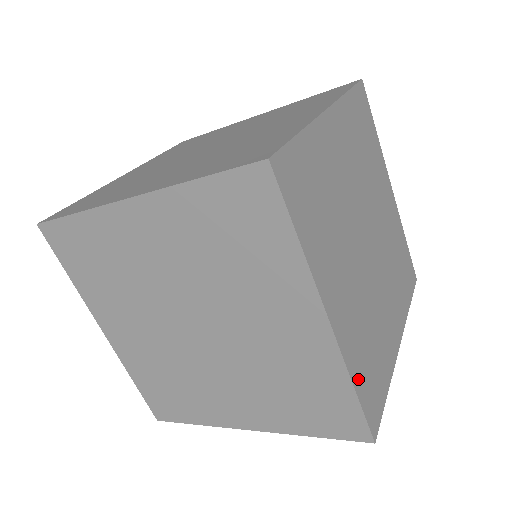
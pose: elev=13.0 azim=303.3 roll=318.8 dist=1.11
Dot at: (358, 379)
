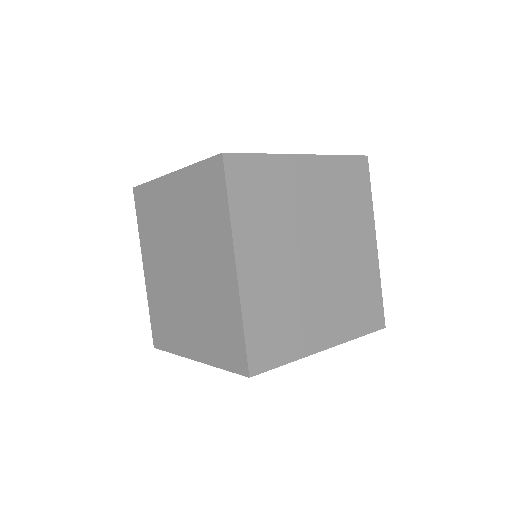
Dot at: (251, 323)
